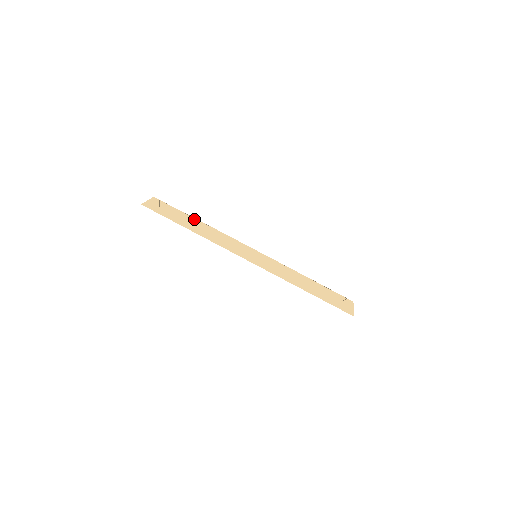
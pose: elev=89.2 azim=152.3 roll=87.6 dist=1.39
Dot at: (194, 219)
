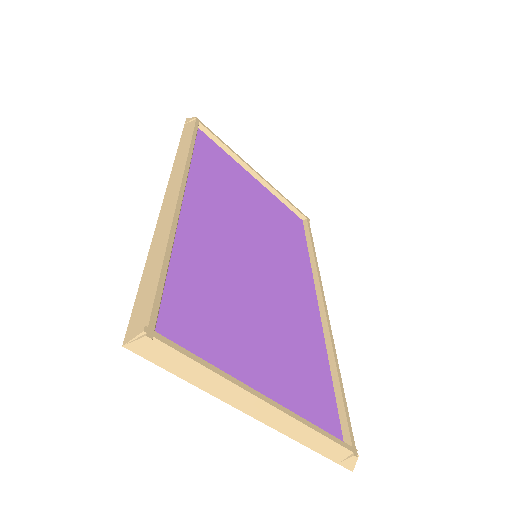
Dot at: (199, 365)
